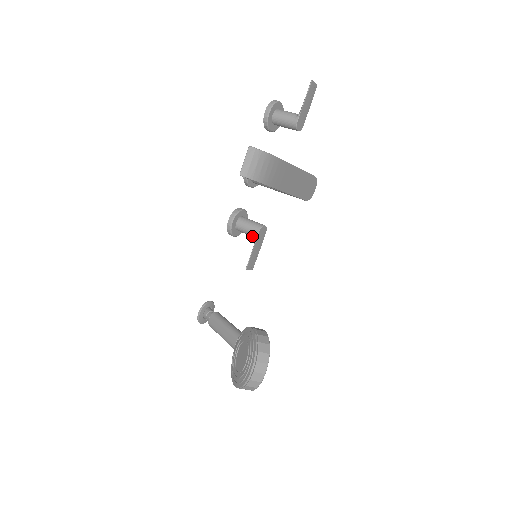
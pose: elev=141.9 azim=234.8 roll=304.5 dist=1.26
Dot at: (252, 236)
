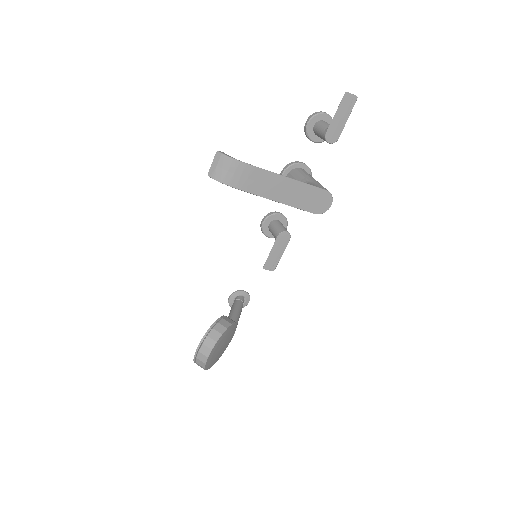
Dot at: occluded
